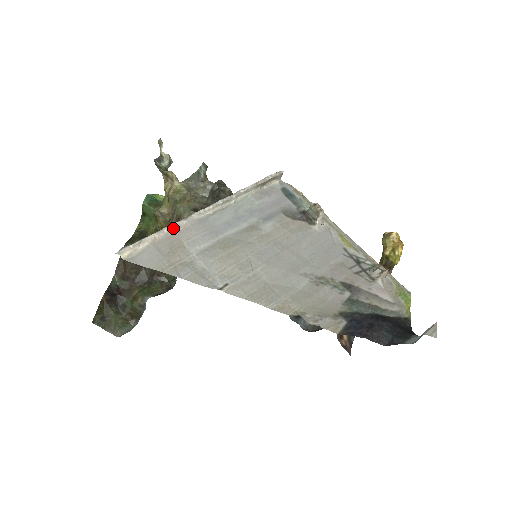
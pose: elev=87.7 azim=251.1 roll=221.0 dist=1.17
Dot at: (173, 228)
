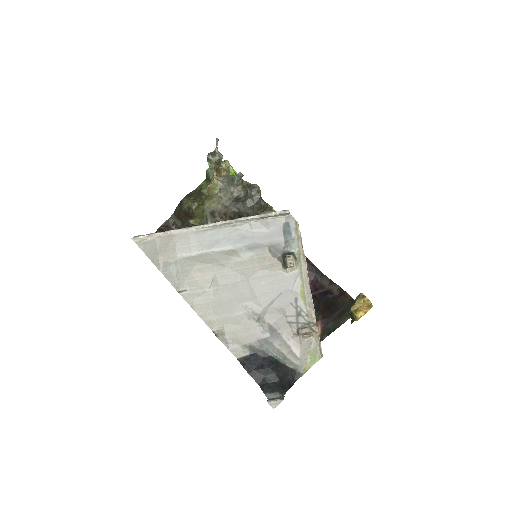
Dot at: (175, 233)
